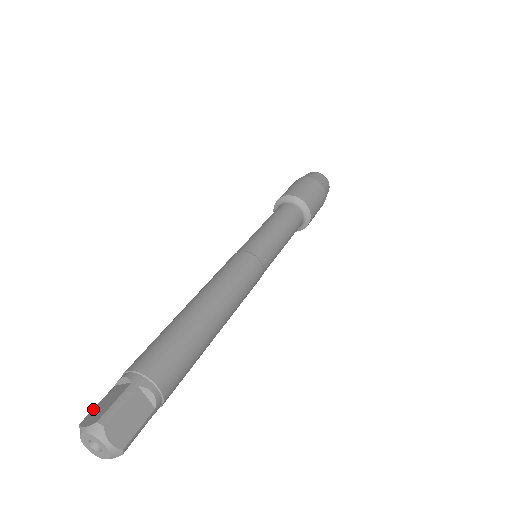
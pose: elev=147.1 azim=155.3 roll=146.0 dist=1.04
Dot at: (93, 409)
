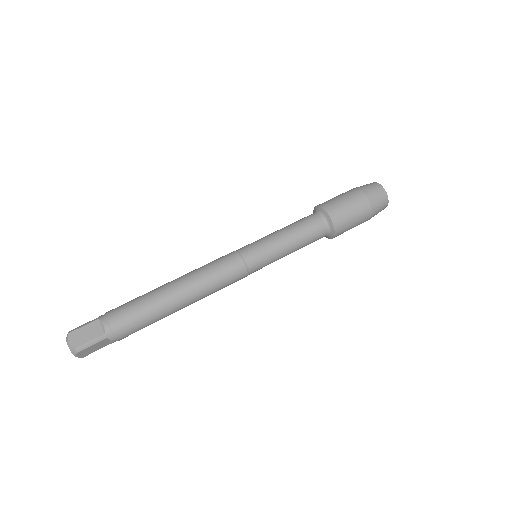
Dot at: occluded
